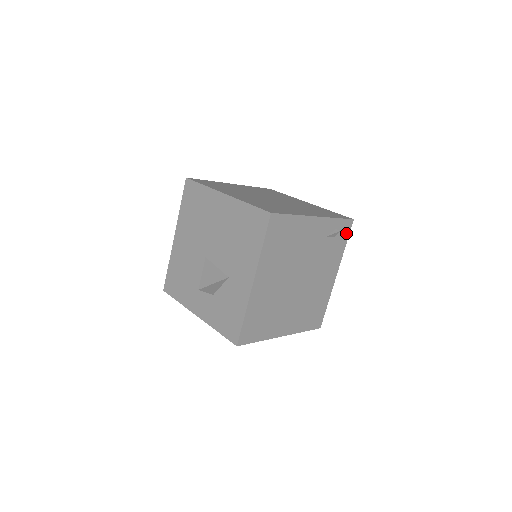
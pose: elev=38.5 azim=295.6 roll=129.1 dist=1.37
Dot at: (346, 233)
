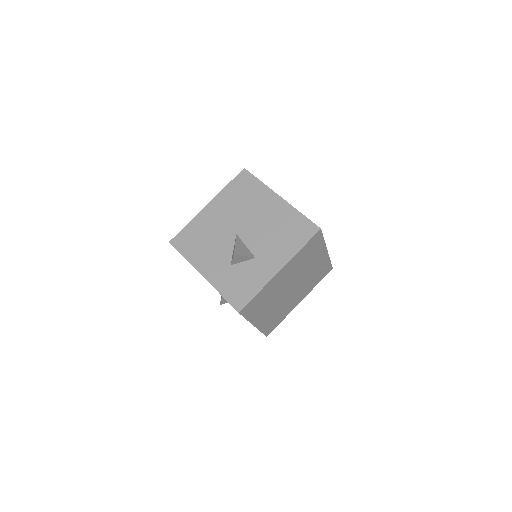
Dot at: (324, 275)
